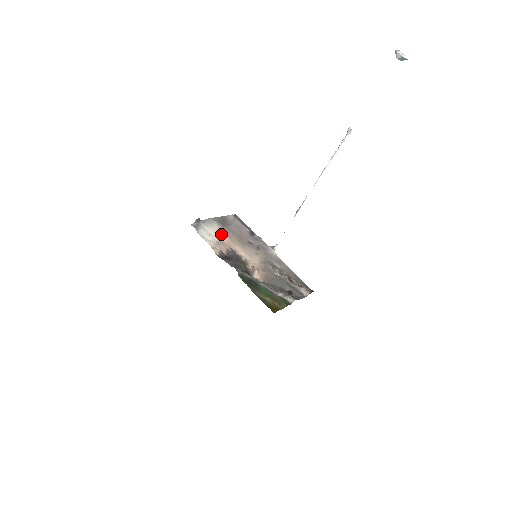
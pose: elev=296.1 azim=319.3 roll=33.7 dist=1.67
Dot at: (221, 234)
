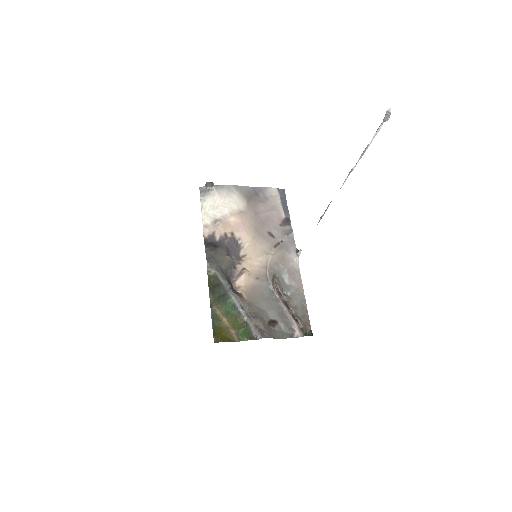
Dot at: (233, 211)
